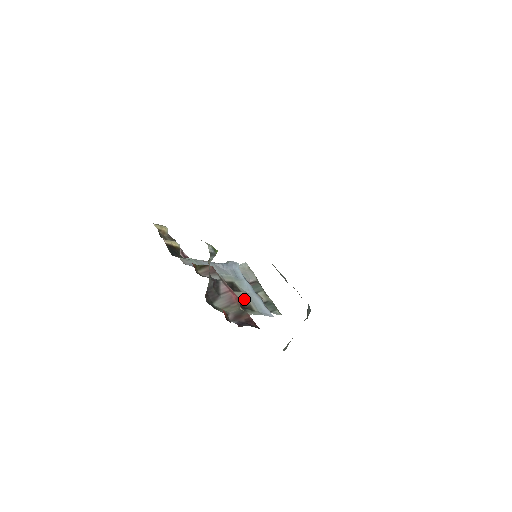
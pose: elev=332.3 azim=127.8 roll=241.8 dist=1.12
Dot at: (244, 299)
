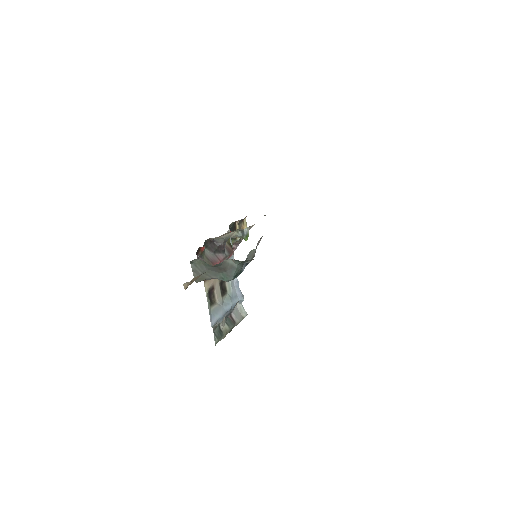
Dot at: (217, 298)
